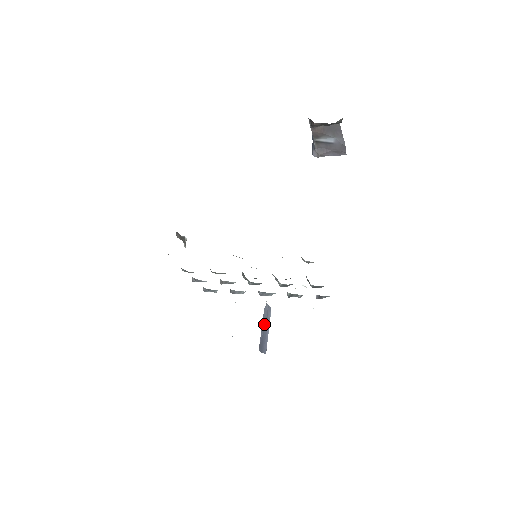
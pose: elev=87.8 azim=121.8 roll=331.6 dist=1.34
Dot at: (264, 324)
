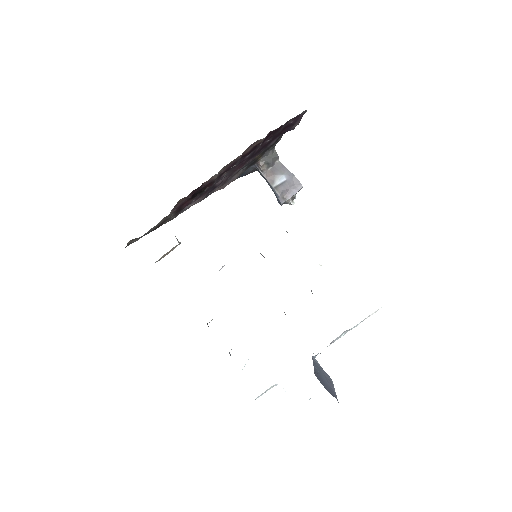
Dot at: (319, 372)
